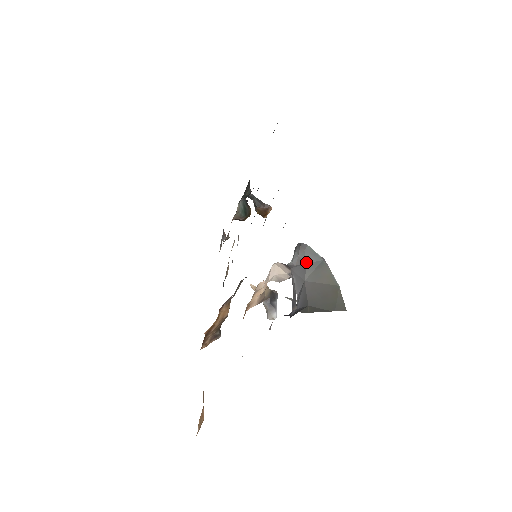
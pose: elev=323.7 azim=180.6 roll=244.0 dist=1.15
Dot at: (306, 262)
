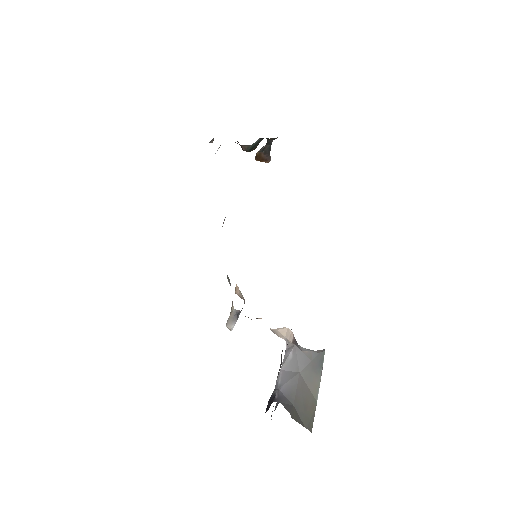
Dot at: (312, 360)
